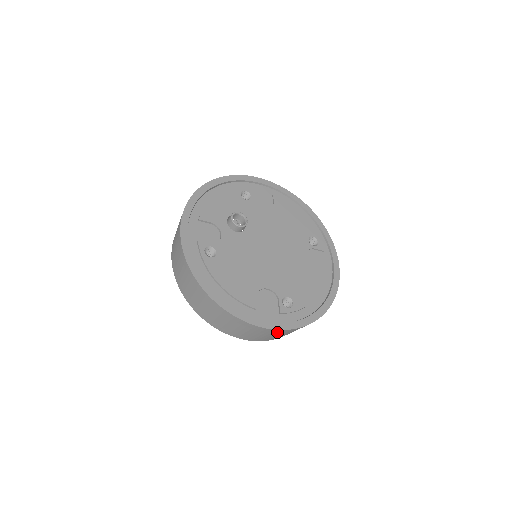
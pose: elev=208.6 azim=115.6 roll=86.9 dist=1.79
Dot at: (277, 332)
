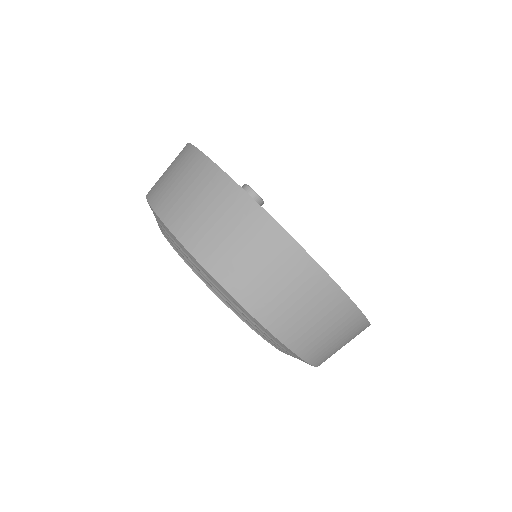
Dot at: (359, 333)
